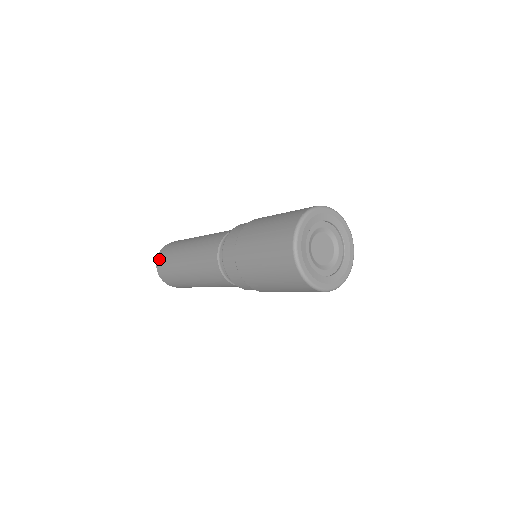
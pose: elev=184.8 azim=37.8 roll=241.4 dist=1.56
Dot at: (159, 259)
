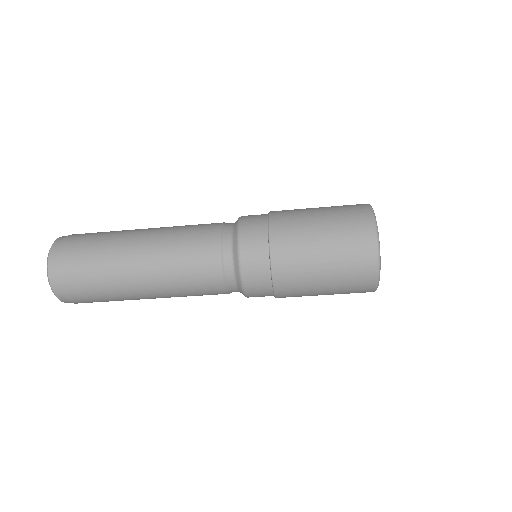
Dot at: (65, 240)
